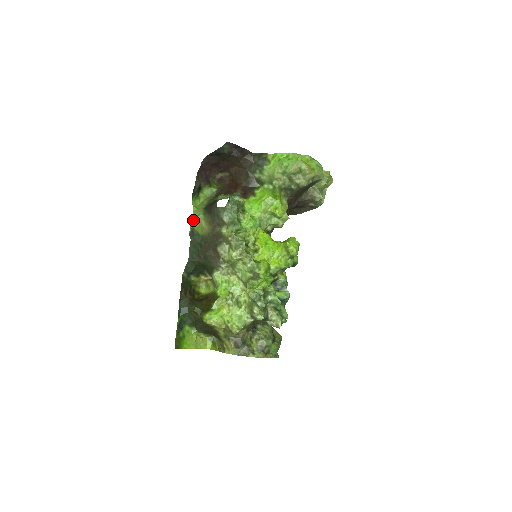
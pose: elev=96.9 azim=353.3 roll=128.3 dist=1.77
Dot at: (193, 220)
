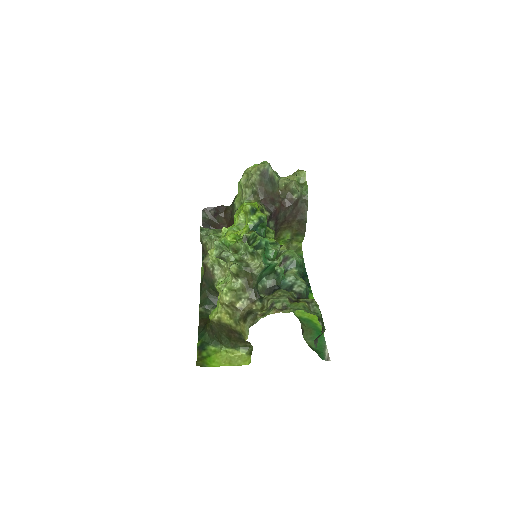
Dot at: (201, 273)
